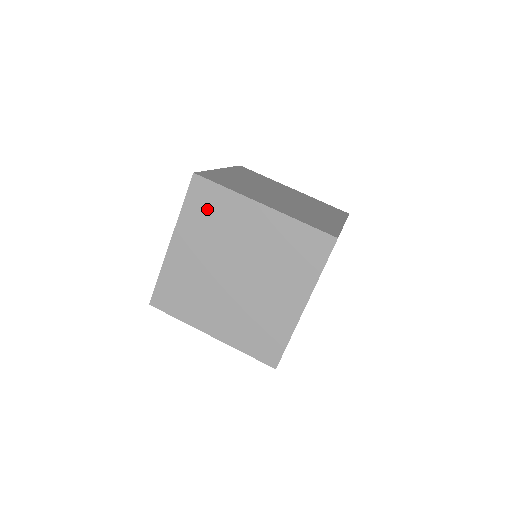
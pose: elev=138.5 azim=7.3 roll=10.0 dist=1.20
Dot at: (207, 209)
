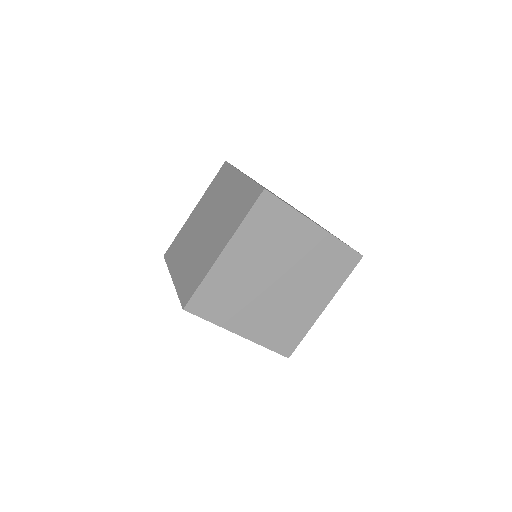
Dot at: (219, 183)
